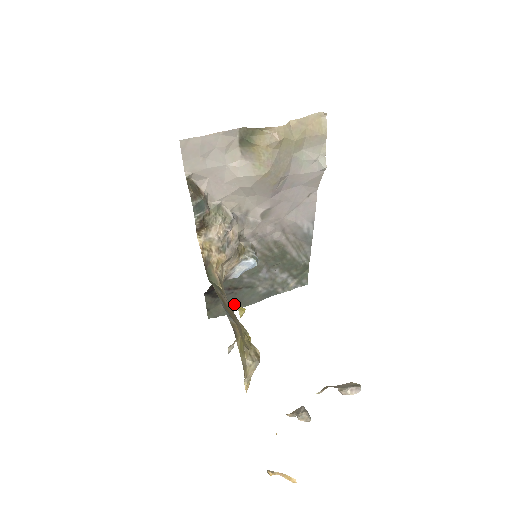
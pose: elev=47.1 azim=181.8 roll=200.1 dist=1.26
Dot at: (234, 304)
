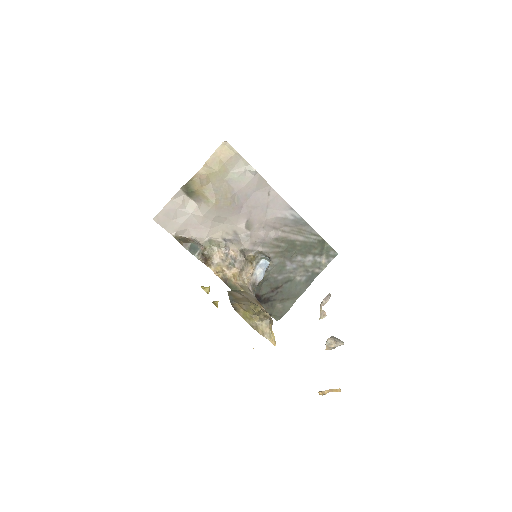
Dot at: (288, 300)
